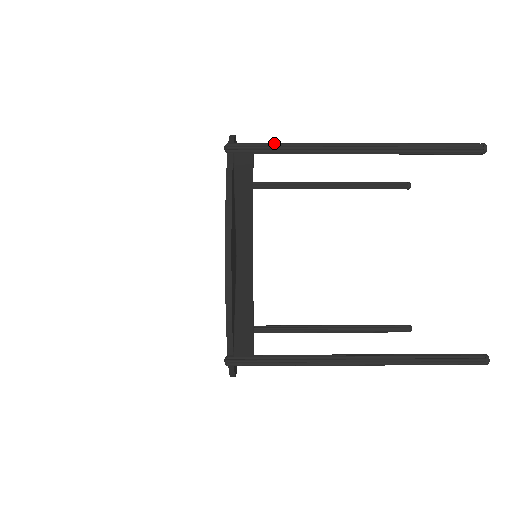
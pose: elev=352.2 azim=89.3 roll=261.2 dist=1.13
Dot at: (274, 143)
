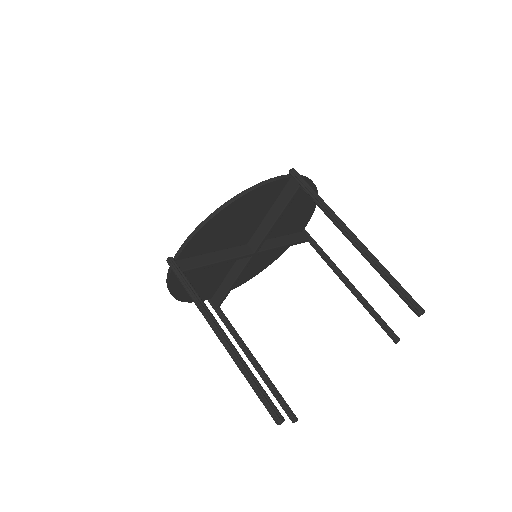
Dot at: (184, 286)
